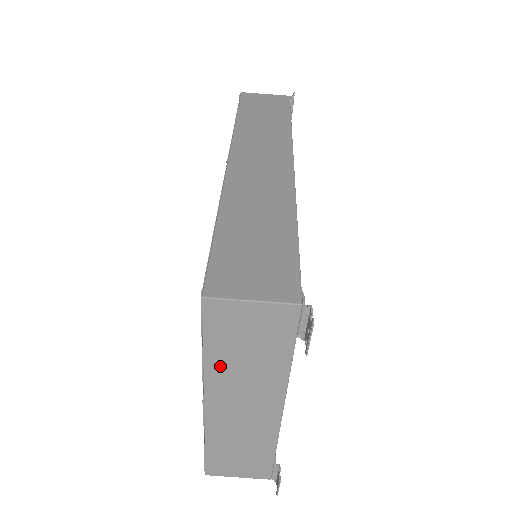
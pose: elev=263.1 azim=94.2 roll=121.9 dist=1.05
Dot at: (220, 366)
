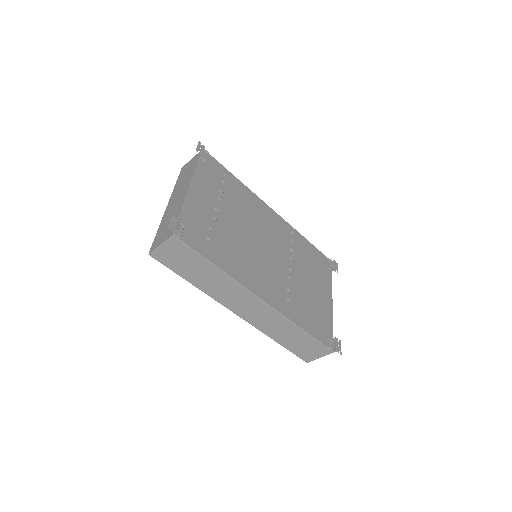
Dot at: occluded
